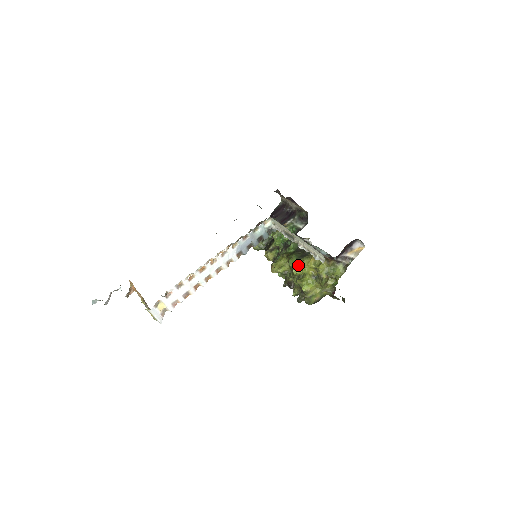
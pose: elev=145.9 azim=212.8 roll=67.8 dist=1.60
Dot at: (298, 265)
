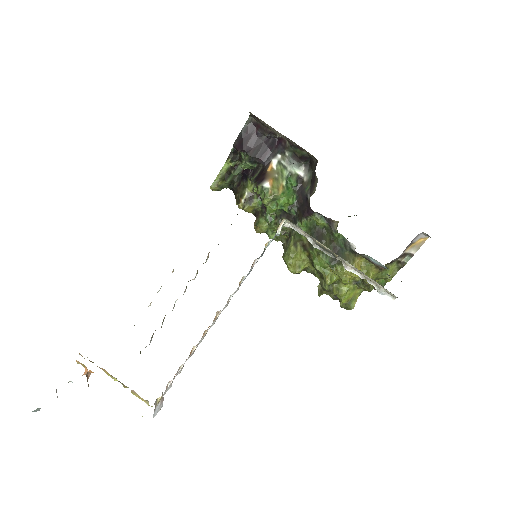
Dot at: (332, 272)
